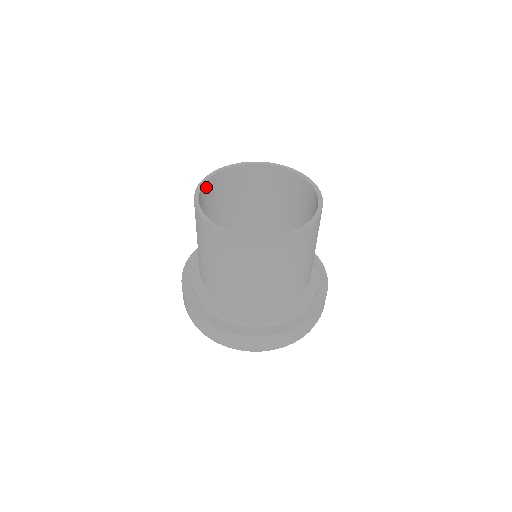
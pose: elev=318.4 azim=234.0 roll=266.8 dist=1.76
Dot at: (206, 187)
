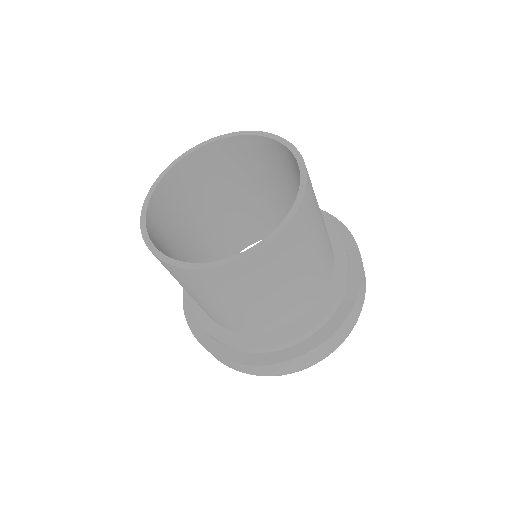
Dot at: occluded
